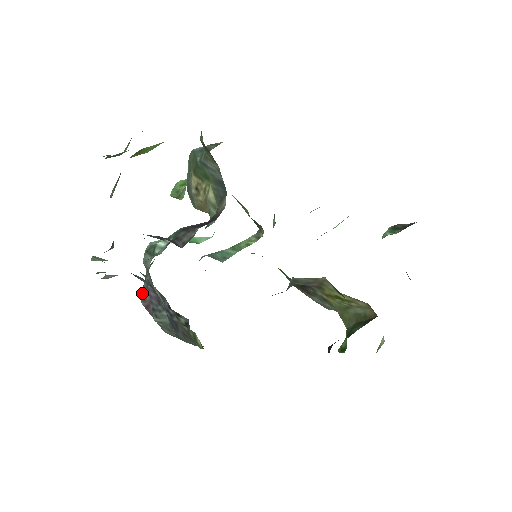
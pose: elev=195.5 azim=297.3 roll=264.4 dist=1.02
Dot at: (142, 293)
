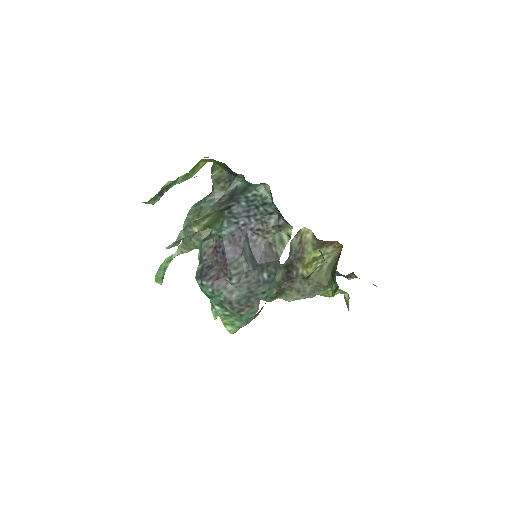
Dot at: (207, 275)
